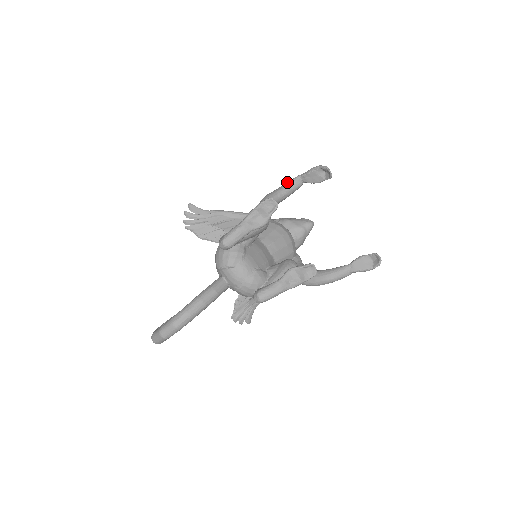
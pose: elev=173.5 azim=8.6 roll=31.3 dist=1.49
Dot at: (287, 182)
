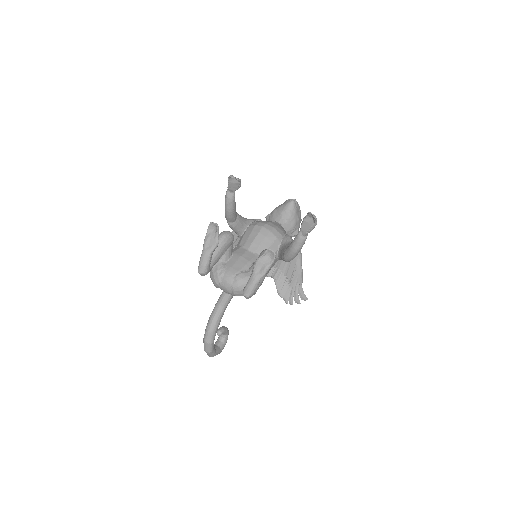
Dot at: occluded
